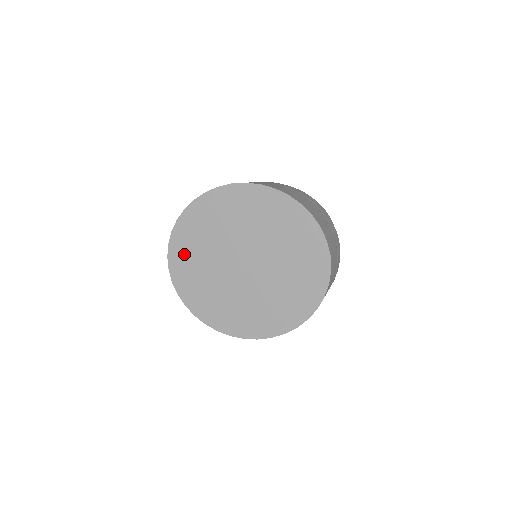
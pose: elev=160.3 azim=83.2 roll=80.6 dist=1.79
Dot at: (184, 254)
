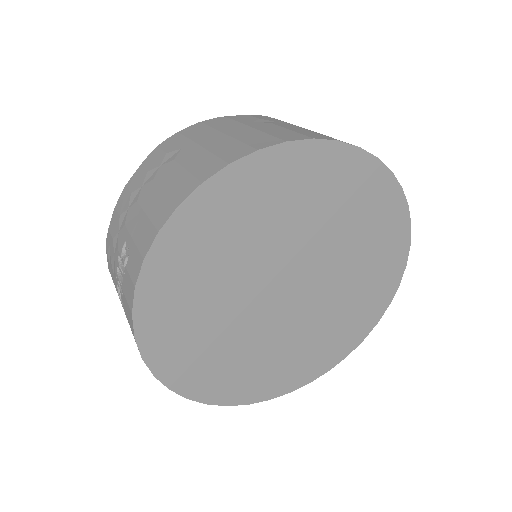
Dot at: (175, 335)
